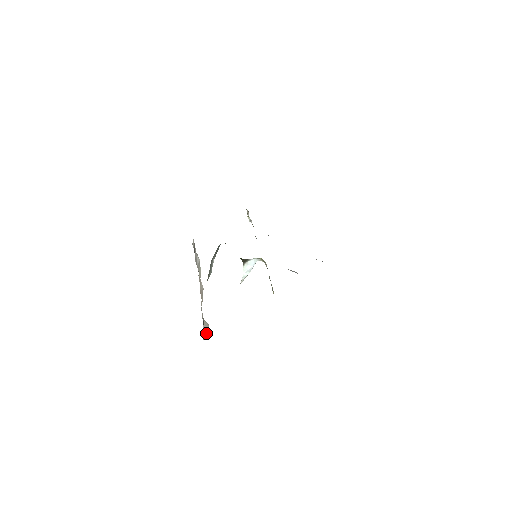
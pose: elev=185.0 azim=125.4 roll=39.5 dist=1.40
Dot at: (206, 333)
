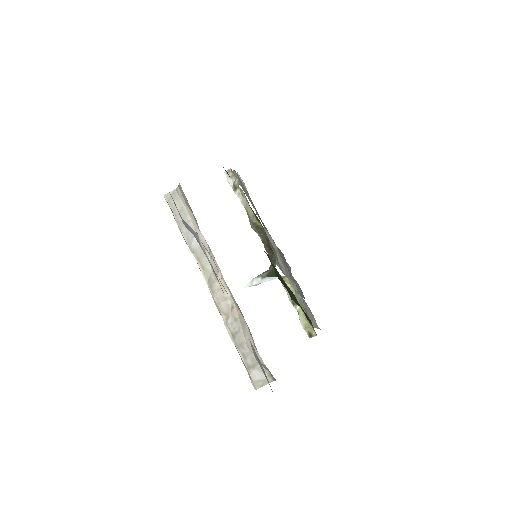
Dot at: (263, 381)
